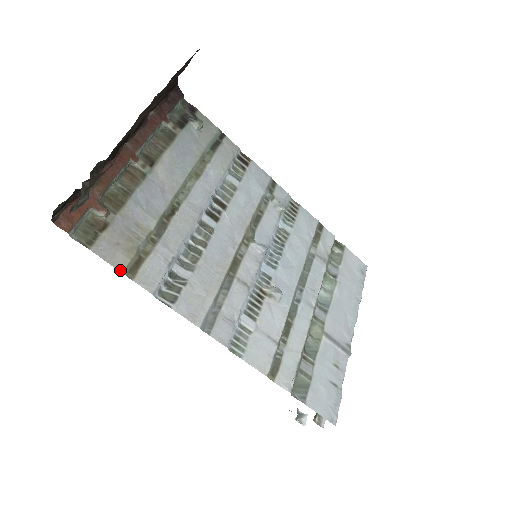
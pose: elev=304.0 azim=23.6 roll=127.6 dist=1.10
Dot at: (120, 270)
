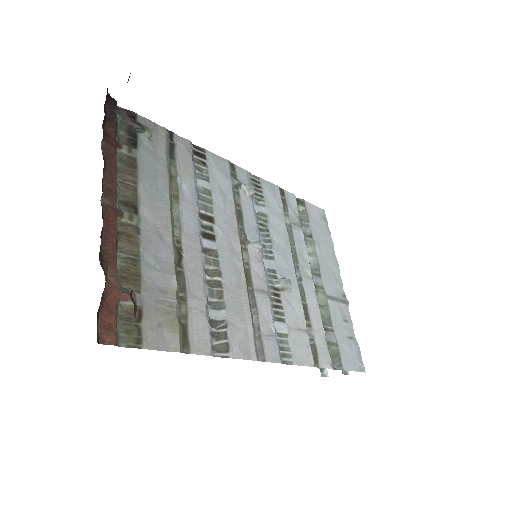
Dot at: (177, 351)
